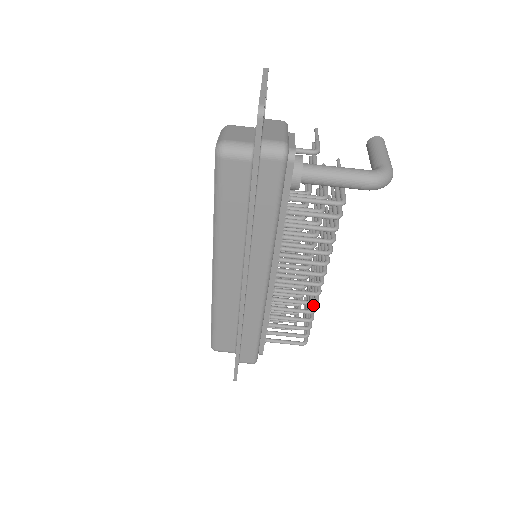
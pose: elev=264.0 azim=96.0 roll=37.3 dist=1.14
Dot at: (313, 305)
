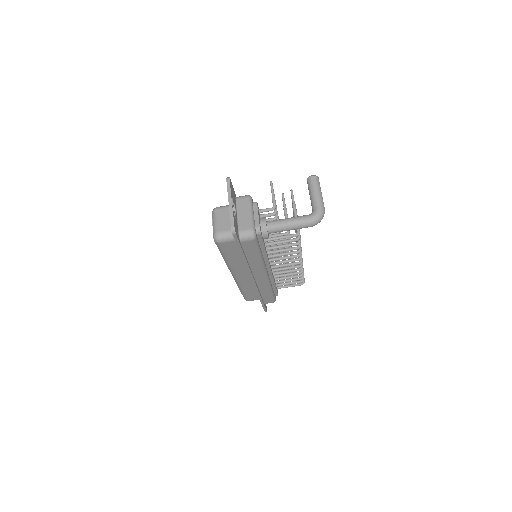
Dot at: occluded
